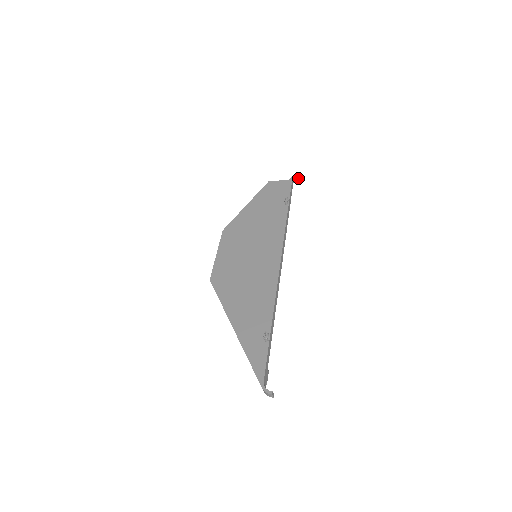
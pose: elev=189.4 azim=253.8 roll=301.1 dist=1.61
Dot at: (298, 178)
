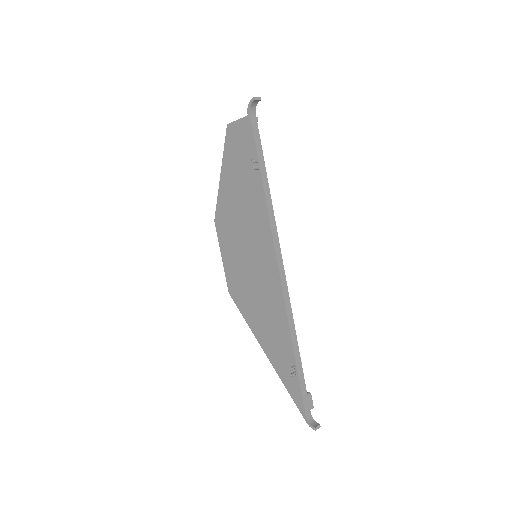
Dot at: occluded
